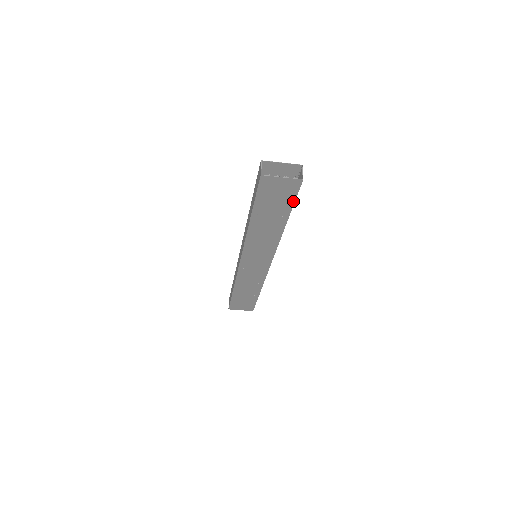
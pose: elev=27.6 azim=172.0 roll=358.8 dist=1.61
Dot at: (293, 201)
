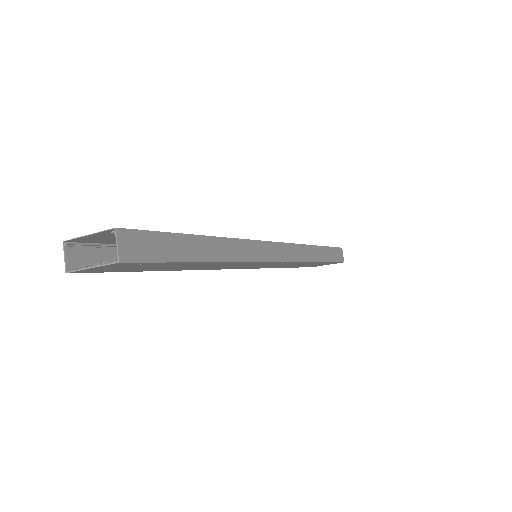
Dot at: (165, 262)
